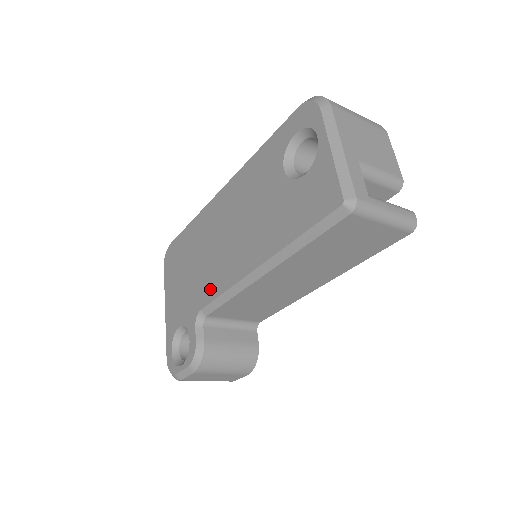
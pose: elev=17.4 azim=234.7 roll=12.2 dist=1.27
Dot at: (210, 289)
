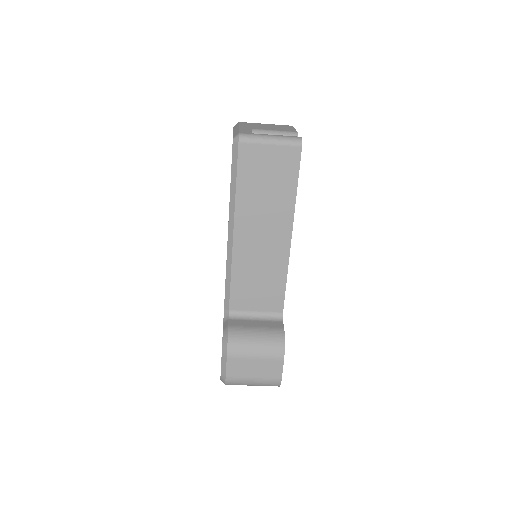
Dot at: occluded
